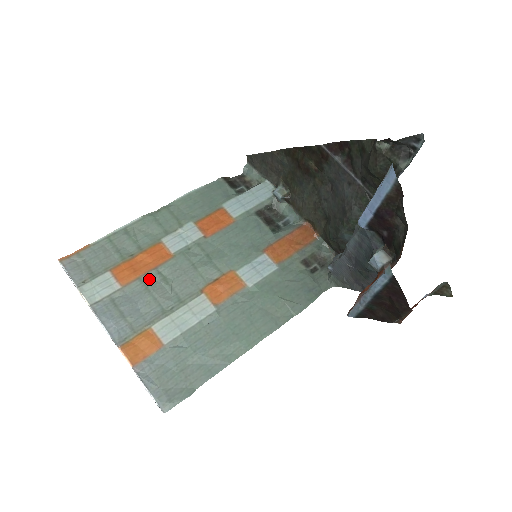
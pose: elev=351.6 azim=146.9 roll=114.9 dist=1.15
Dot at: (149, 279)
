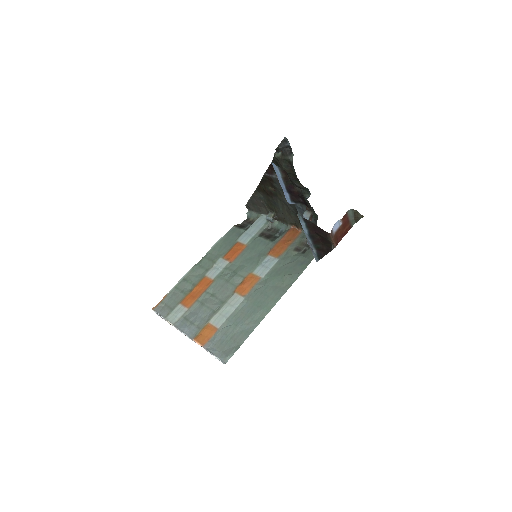
Dot at: (203, 299)
